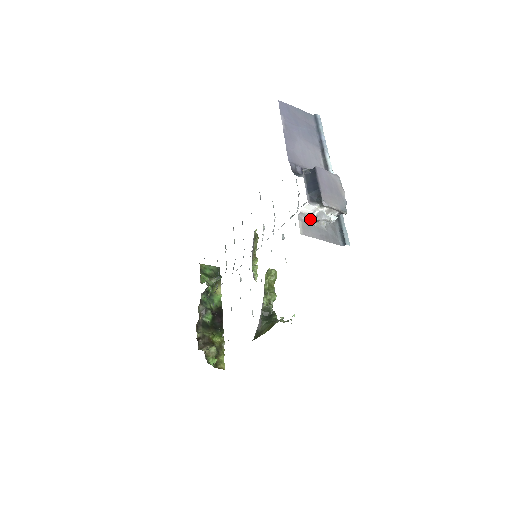
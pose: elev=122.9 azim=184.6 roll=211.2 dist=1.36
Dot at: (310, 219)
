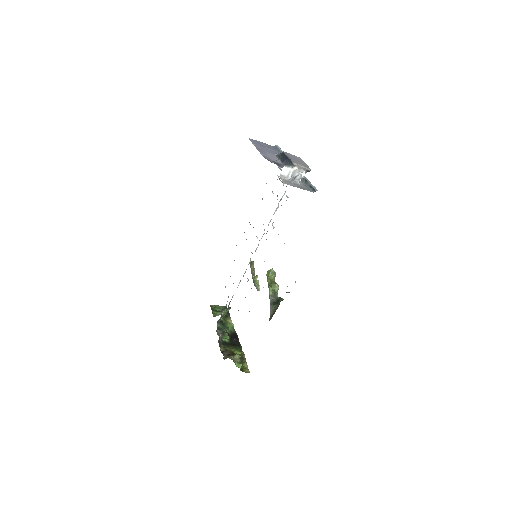
Dot at: (288, 179)
